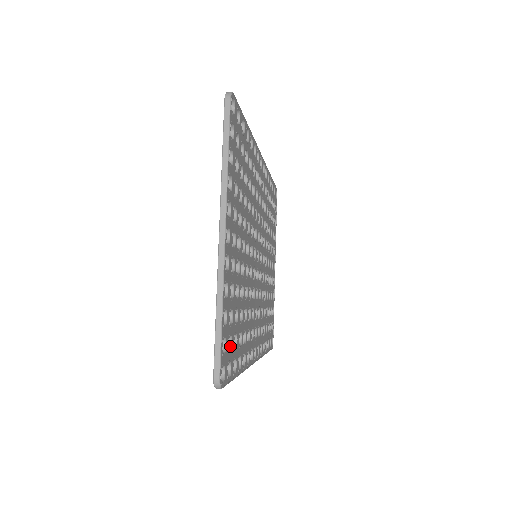
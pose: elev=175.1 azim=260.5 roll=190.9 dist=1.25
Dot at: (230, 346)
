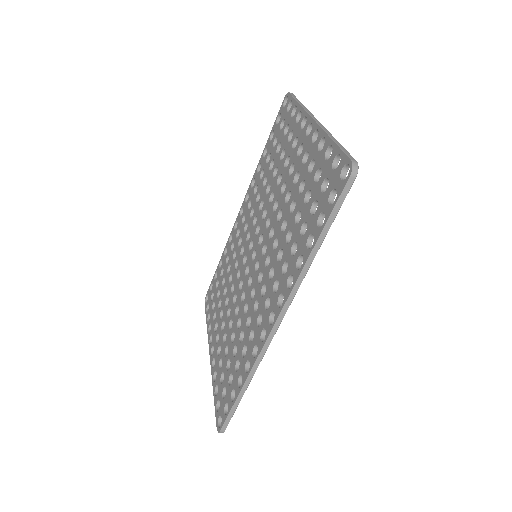
Dot at: occluded
